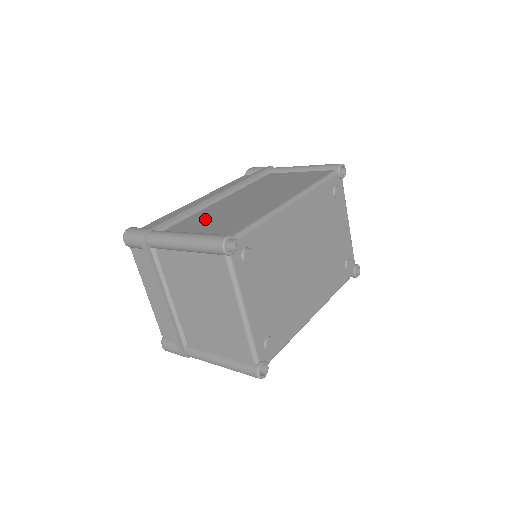
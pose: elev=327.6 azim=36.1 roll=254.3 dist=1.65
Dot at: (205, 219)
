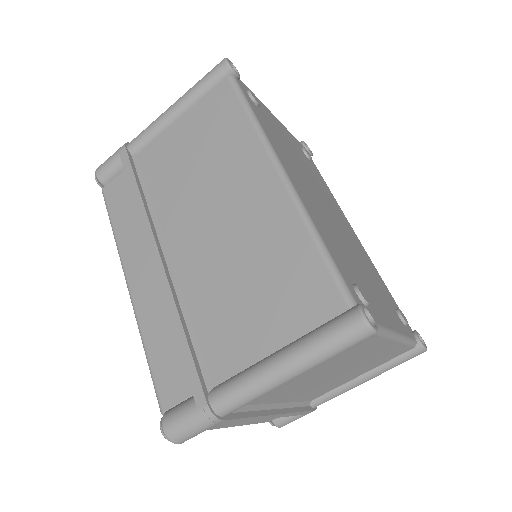
Dot at: (231, 309)
